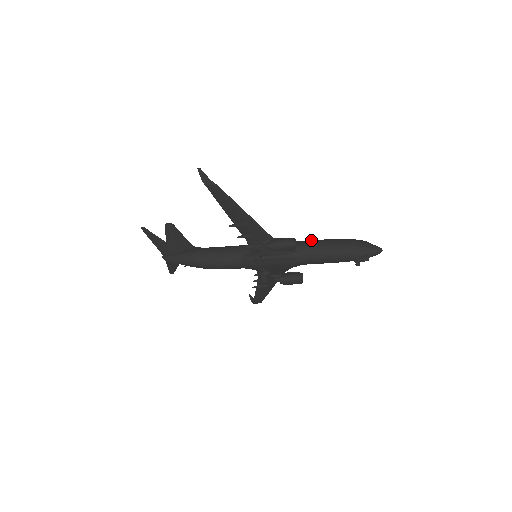
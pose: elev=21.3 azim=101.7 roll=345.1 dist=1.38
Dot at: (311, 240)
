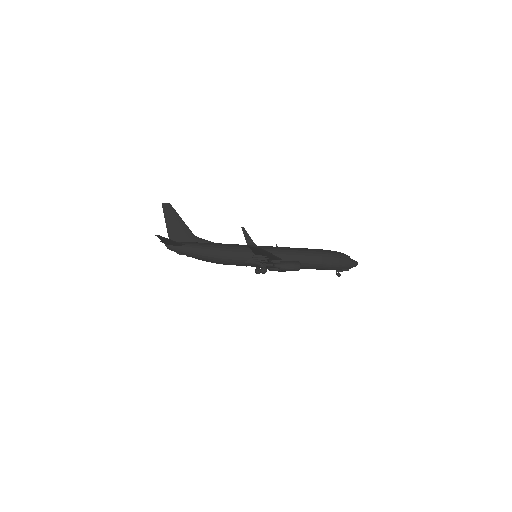
Dot at: (306, 251)
